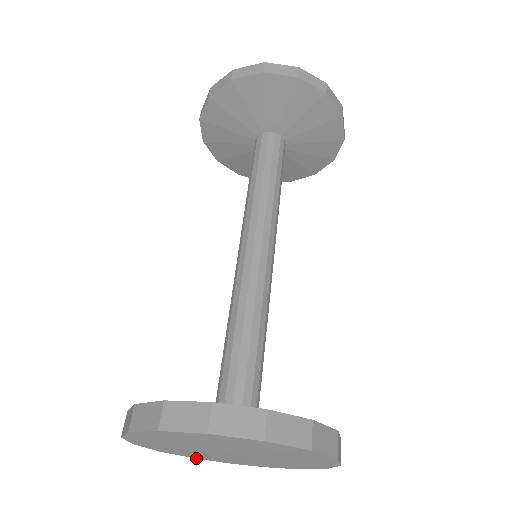
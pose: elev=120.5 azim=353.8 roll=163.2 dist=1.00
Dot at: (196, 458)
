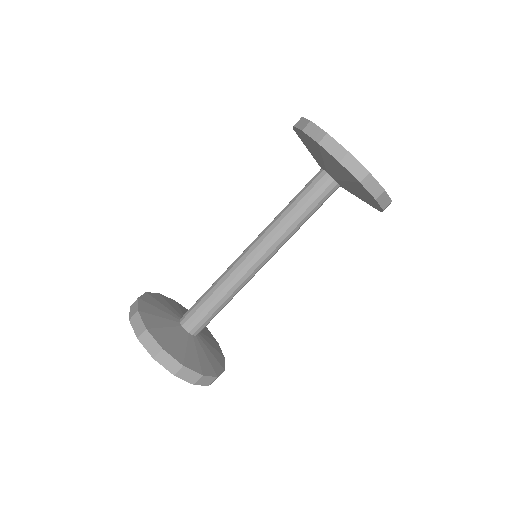
Dot at: occluded
